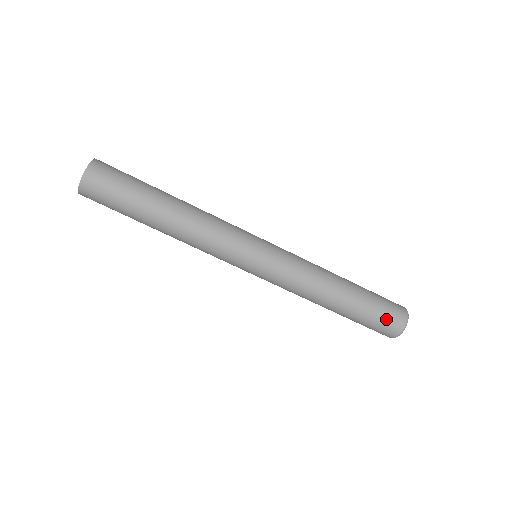
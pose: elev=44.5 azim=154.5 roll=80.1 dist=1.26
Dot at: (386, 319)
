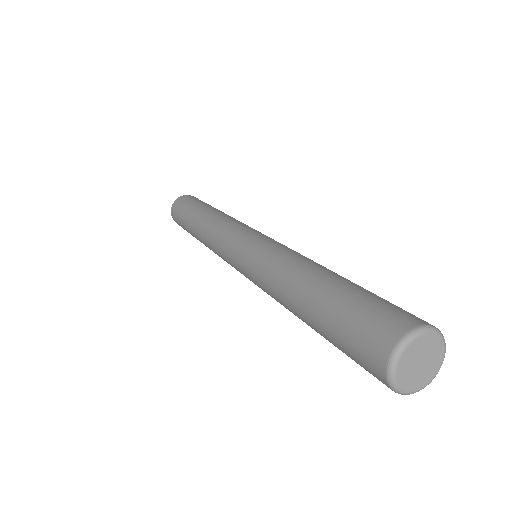
Dot at: (386, 307)
